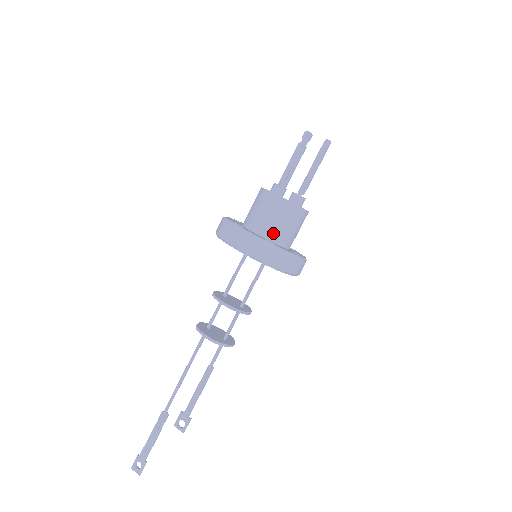
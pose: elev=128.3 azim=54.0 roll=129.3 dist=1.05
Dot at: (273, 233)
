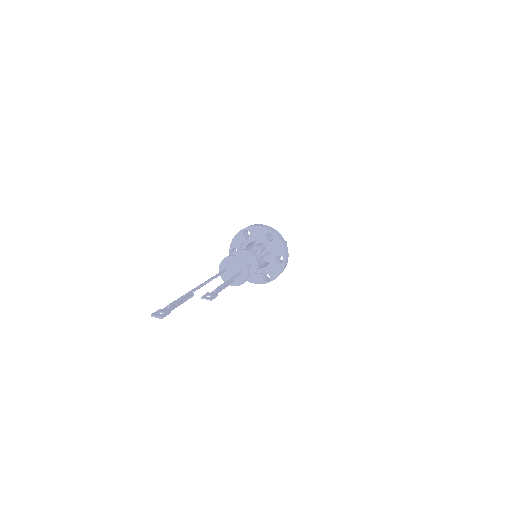
Dot at: occluded
